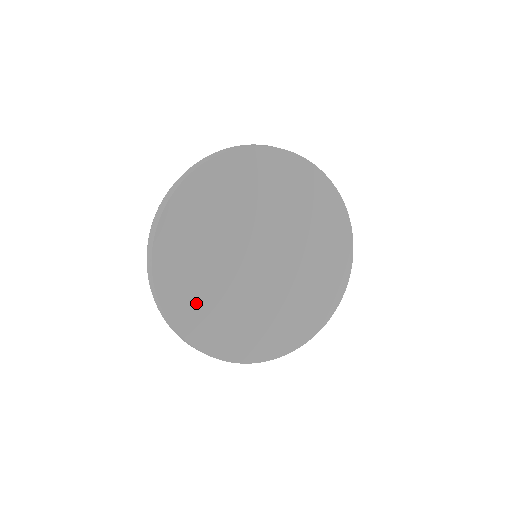
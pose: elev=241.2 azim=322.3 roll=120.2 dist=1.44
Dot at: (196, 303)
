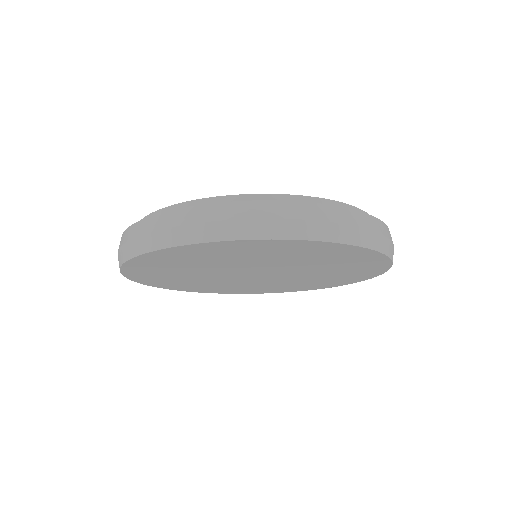
Dot at: (228, 289)
